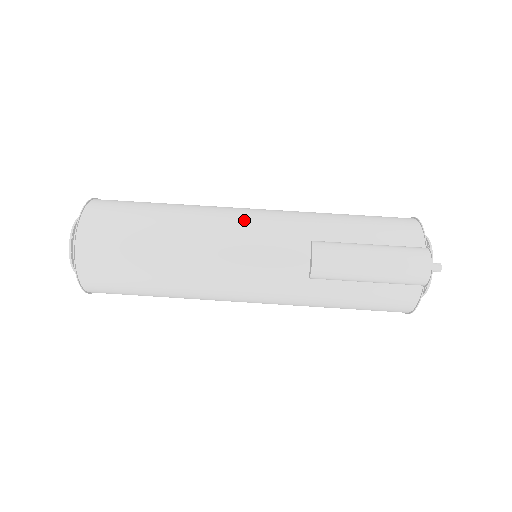
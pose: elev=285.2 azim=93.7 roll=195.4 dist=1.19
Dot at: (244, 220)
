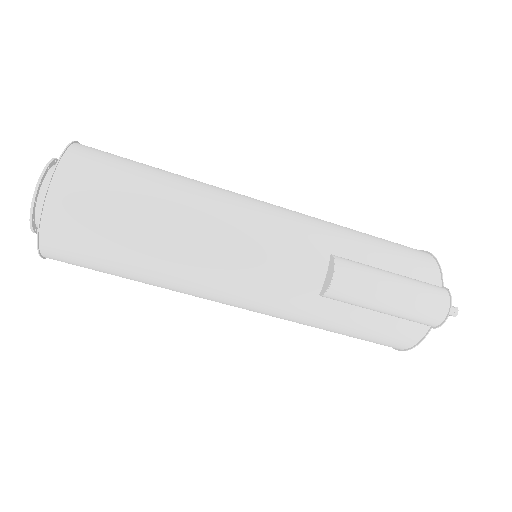
Dot at: (260, 213)
